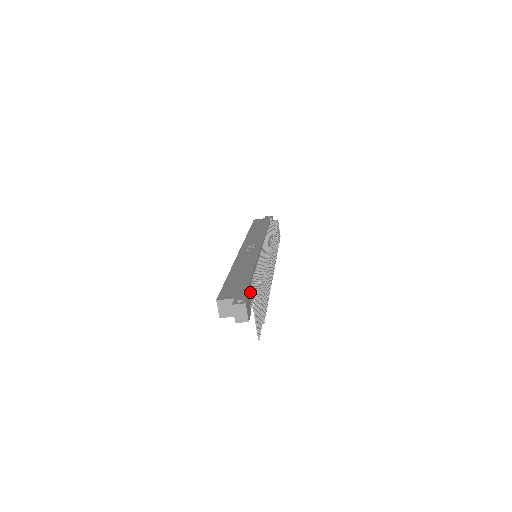
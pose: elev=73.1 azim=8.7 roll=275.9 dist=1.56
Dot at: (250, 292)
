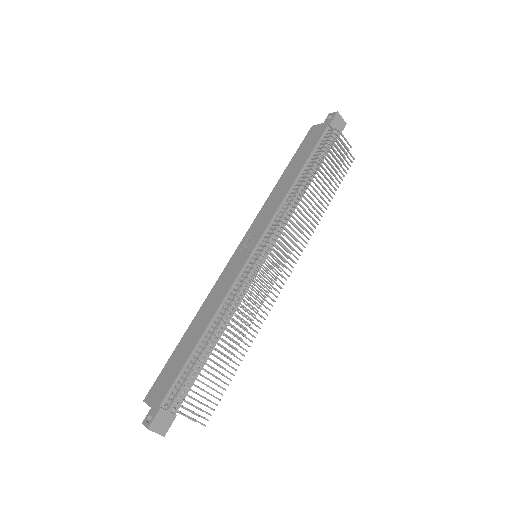
Dot at: (181, 383)
